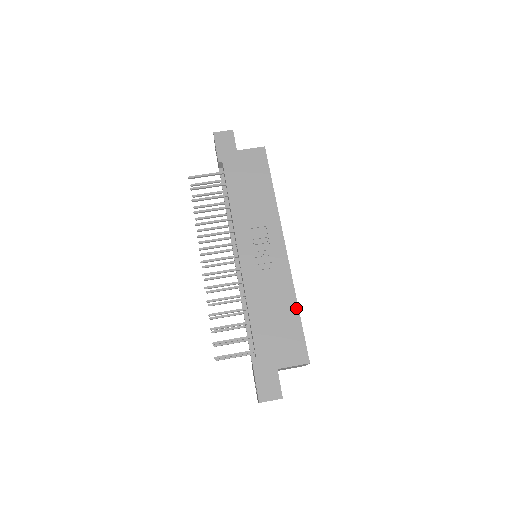
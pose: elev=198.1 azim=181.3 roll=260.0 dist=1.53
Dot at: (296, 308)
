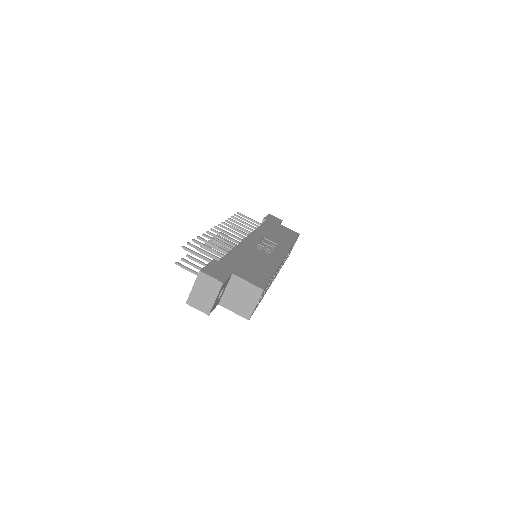
Dot at: (273, 271)
